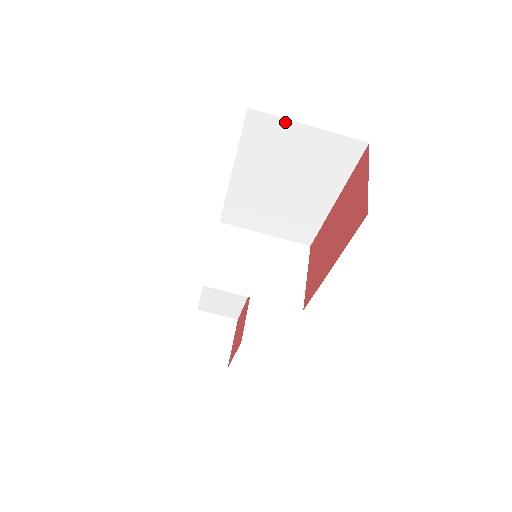
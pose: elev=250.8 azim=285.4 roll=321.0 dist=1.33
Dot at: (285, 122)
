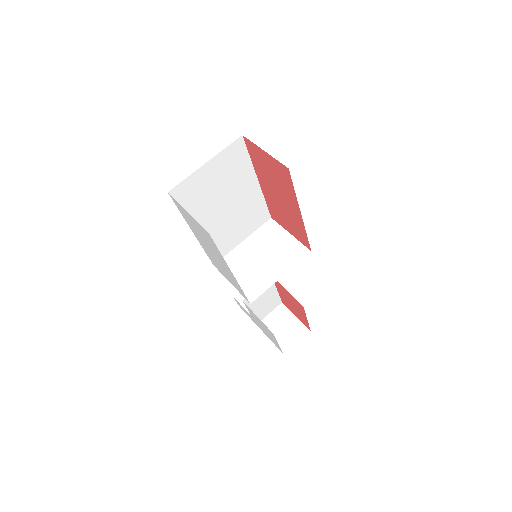
Dot at: (193, 176)
